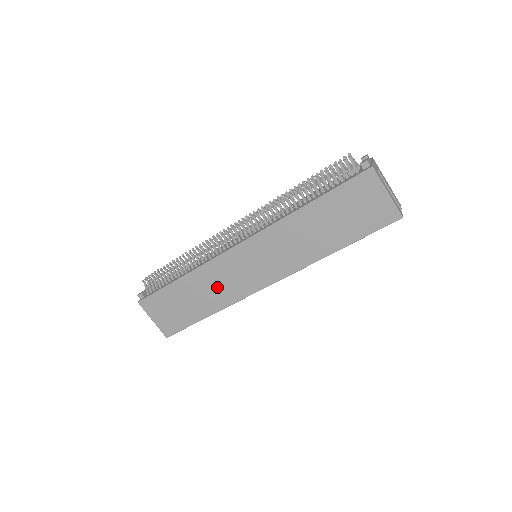
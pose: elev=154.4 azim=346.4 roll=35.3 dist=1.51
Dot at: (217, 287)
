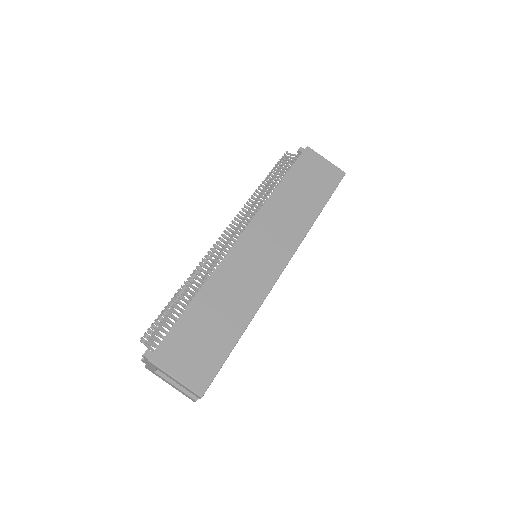
Dot at: (238, 290)
